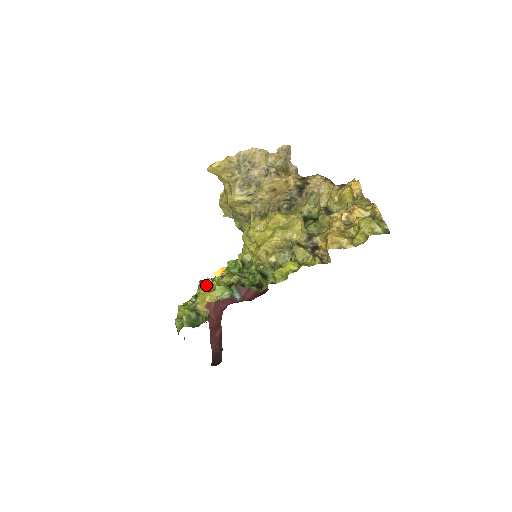
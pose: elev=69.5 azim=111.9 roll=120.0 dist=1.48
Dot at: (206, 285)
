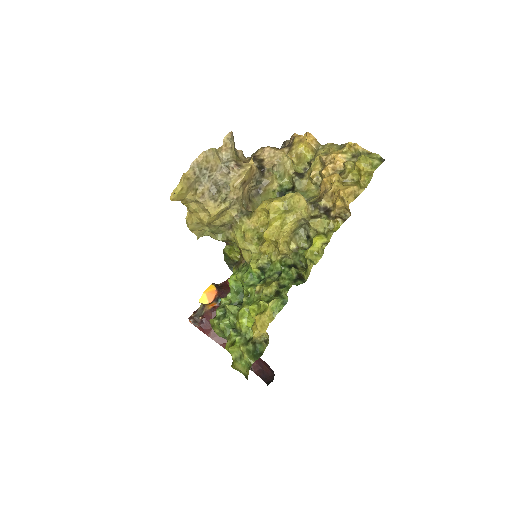
Dot at: (240, 312)
